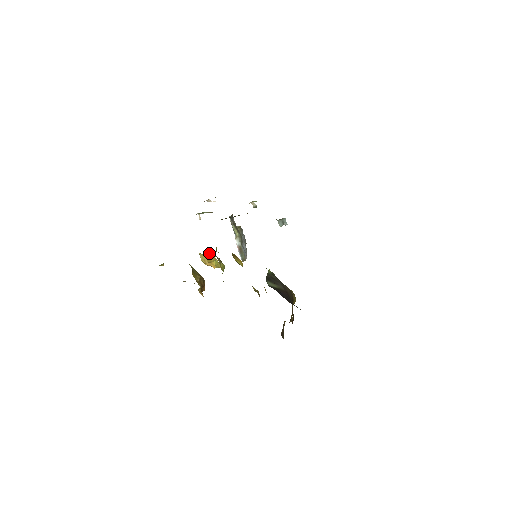
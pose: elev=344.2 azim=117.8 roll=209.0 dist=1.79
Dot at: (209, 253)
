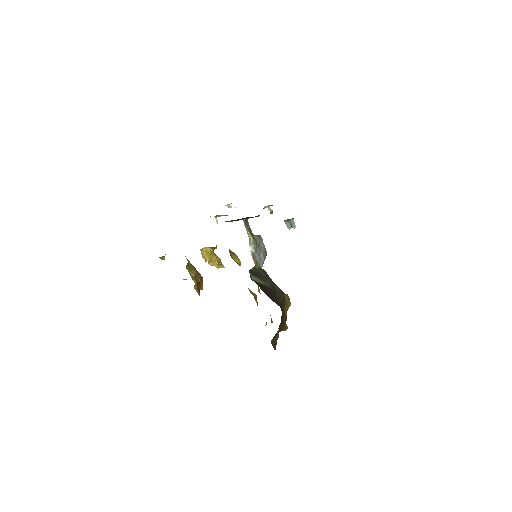
Dot at: (209, 249)
